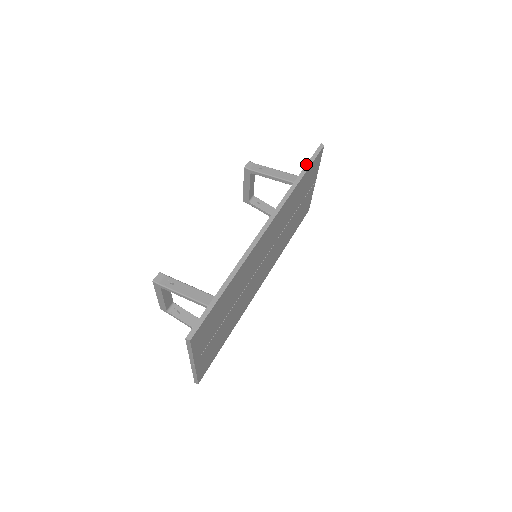
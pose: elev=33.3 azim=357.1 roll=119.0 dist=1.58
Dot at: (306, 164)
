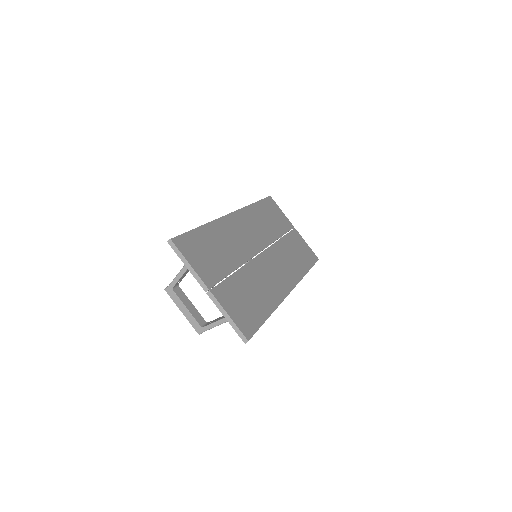
Dot at: occluded
